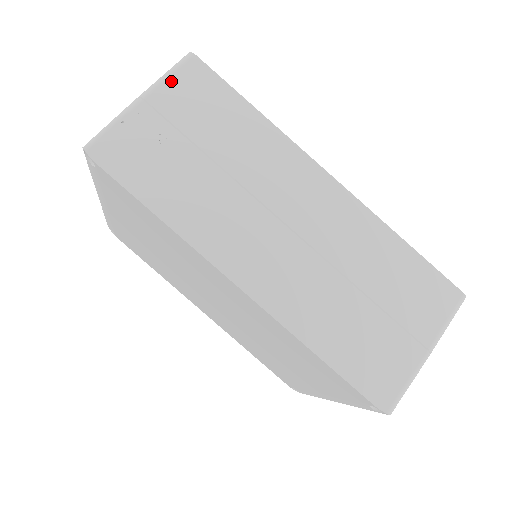
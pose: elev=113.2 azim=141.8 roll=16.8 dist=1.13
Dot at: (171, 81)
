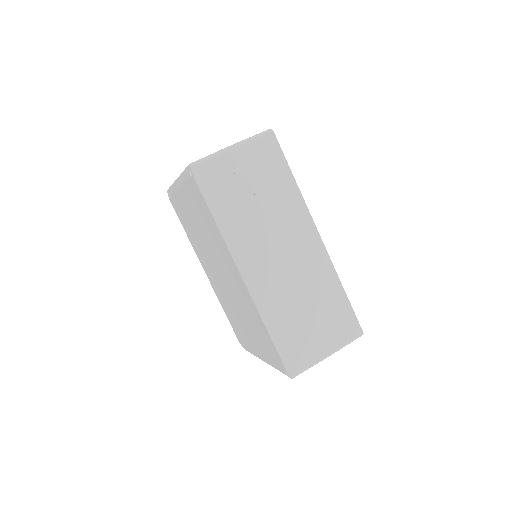
Dot at: (254, 144)
